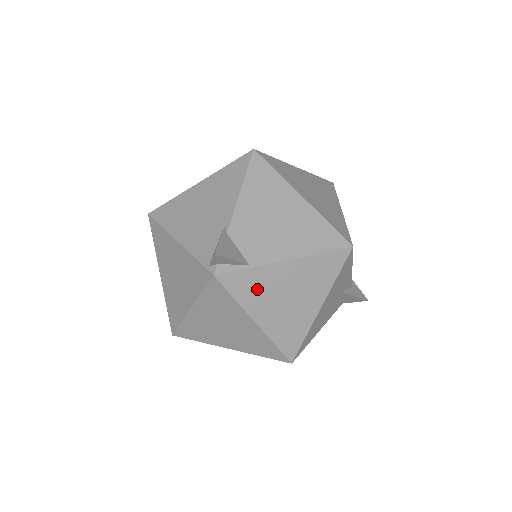
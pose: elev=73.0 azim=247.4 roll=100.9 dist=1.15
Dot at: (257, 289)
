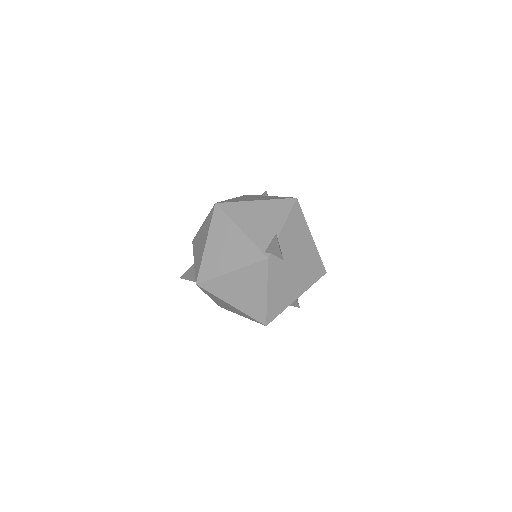
Dot at: (279, 275)
